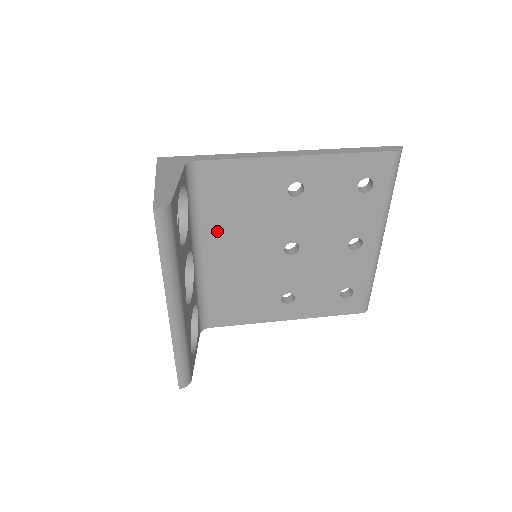
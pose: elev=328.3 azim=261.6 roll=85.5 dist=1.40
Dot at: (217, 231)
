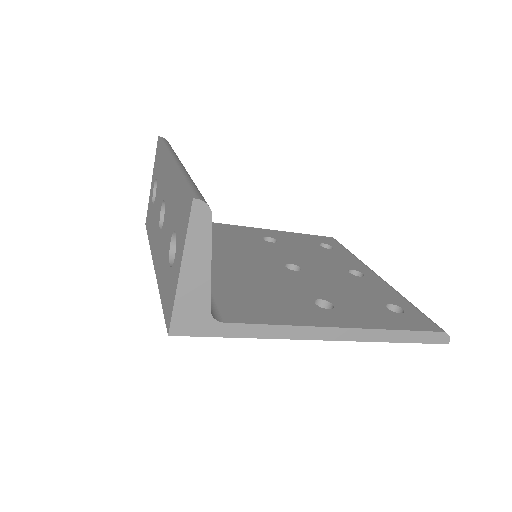
Dot at: occluded
